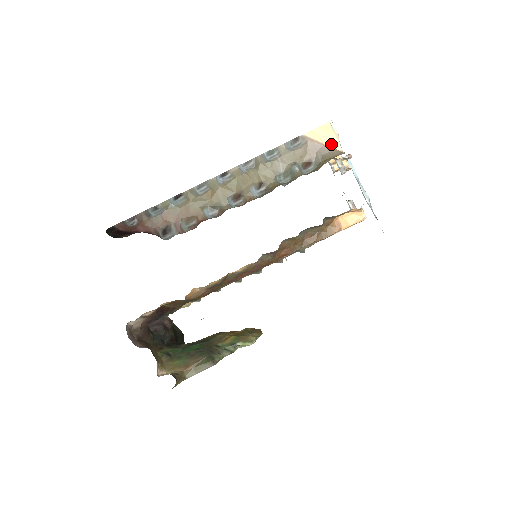
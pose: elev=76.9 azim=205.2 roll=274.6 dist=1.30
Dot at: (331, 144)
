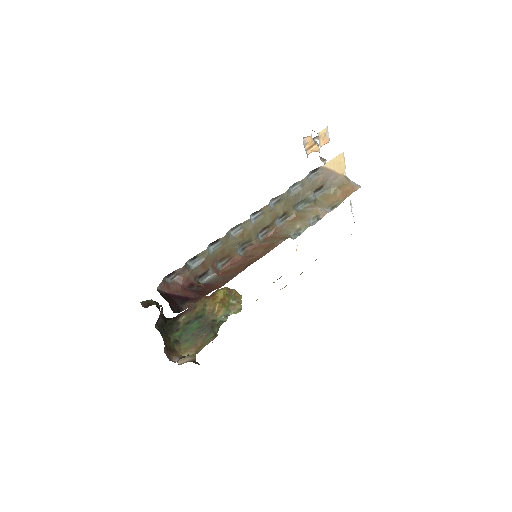
Dot at: (340, 170)
